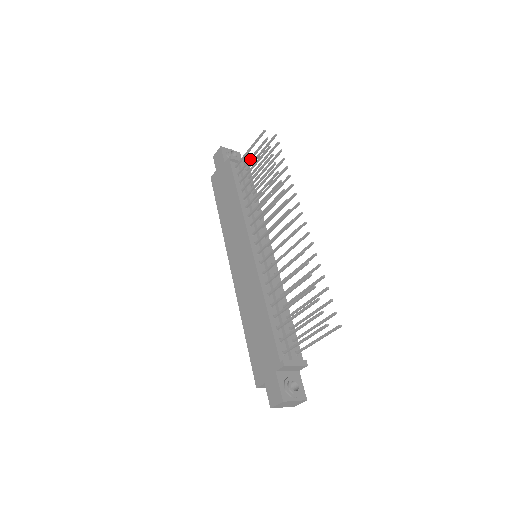
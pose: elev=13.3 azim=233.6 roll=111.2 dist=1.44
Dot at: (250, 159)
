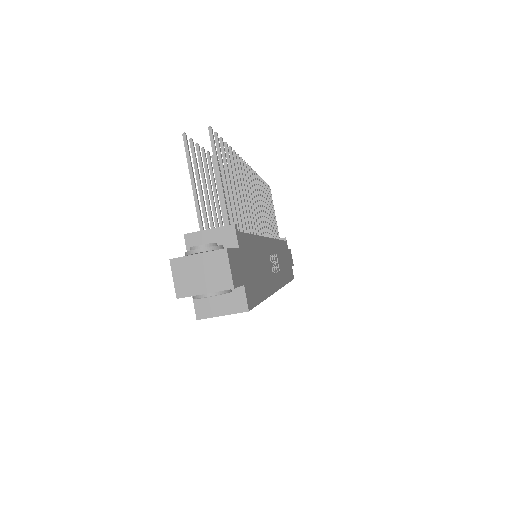
Dot at: occluded
